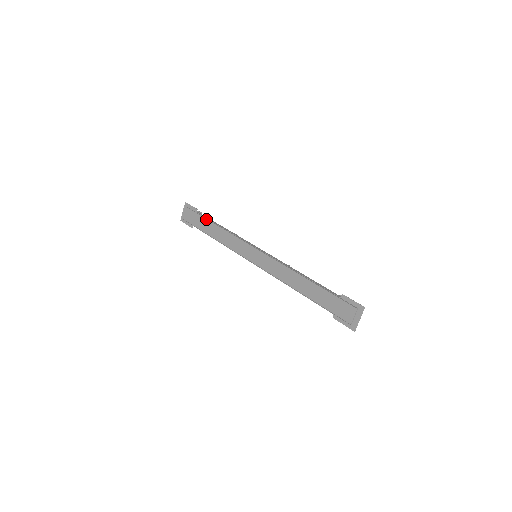
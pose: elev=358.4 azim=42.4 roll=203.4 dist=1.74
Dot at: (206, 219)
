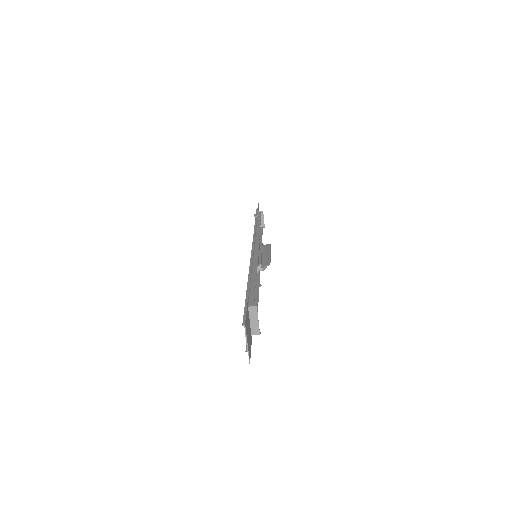
Dot at: (256, 218)
